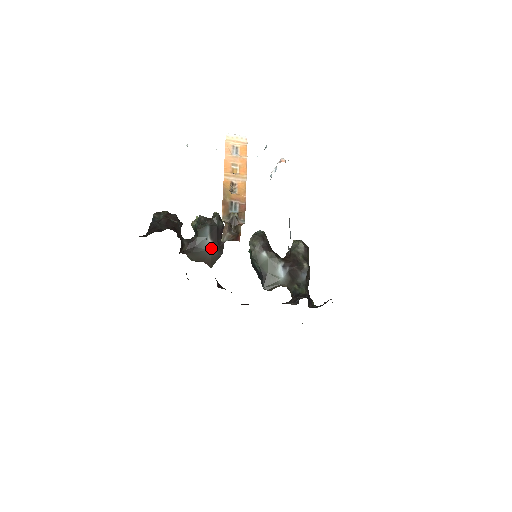
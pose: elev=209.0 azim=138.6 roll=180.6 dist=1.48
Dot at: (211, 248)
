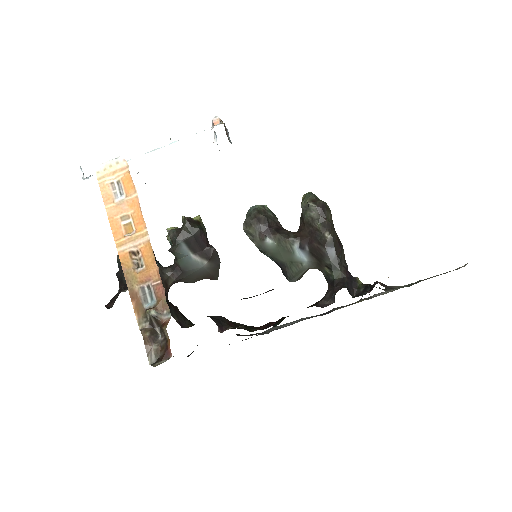
Dot at: (201, 264)
